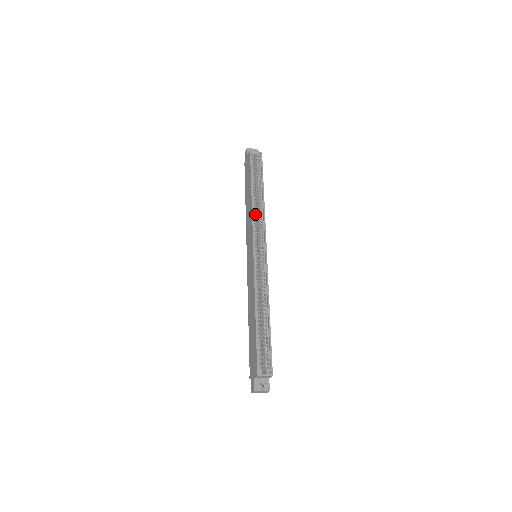
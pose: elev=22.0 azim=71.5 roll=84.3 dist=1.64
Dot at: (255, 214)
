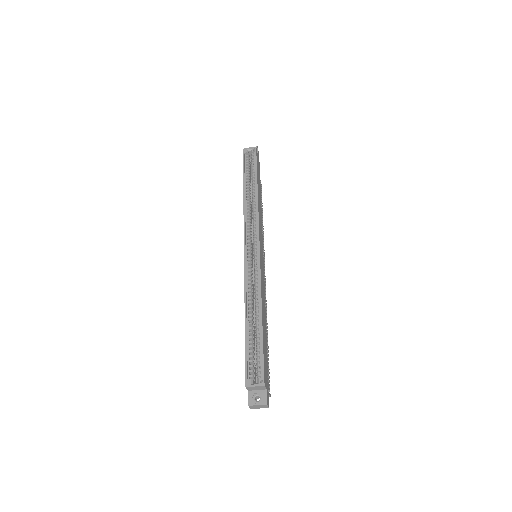
Dot at: (248, 212)
